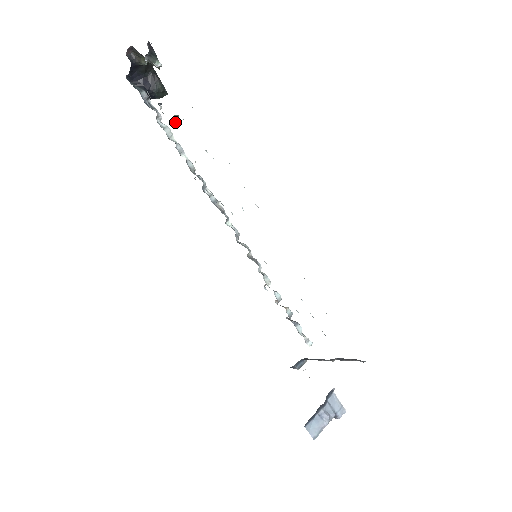
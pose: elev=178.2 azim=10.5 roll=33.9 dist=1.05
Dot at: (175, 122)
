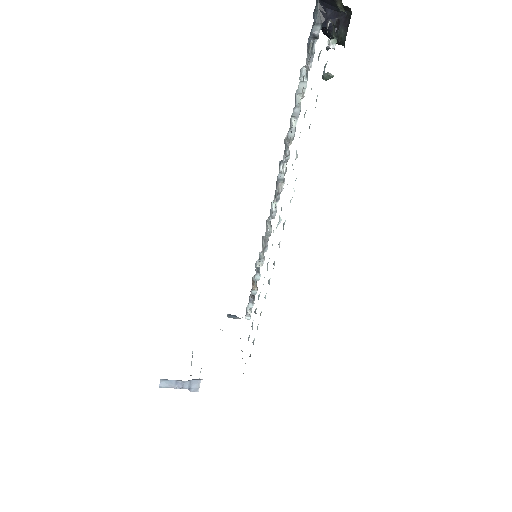
Dot at: (323, 79)
